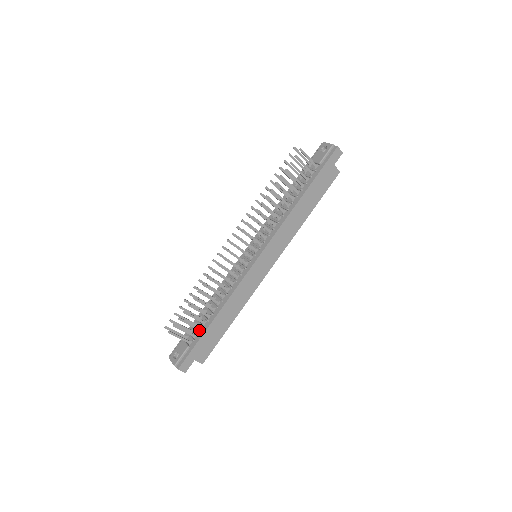
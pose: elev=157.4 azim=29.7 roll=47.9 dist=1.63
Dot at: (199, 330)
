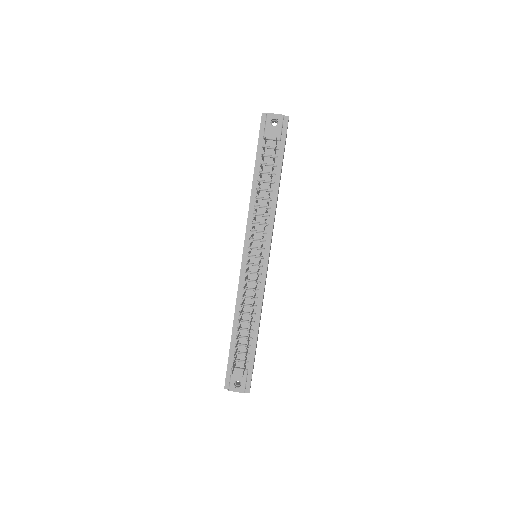
Dot at: (248, 351)
